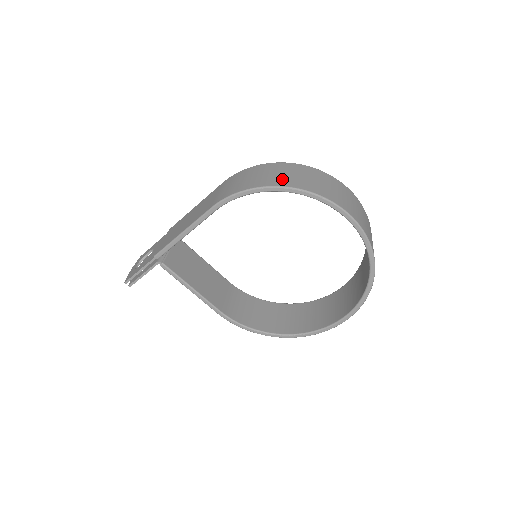
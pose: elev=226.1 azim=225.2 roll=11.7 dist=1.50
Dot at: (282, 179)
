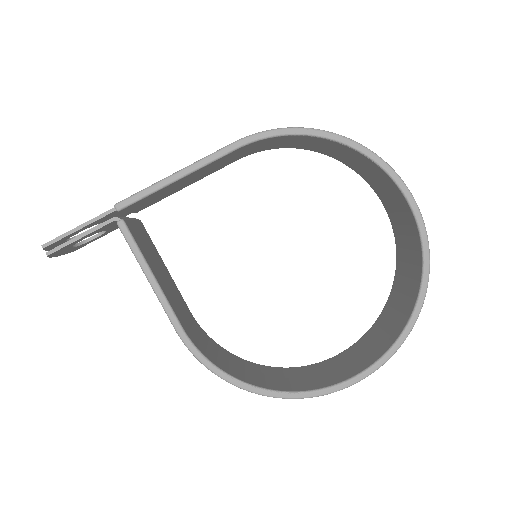
Dot at: occluded
